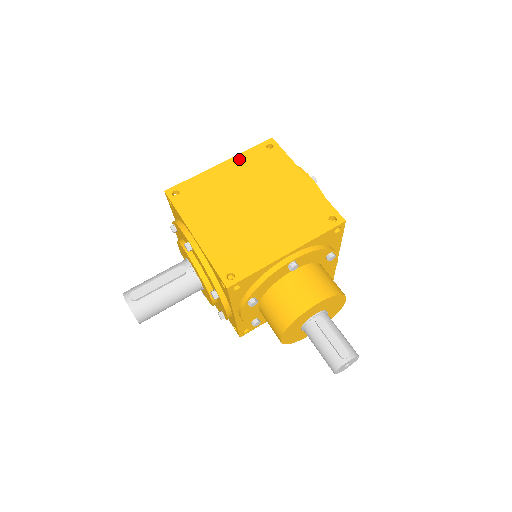
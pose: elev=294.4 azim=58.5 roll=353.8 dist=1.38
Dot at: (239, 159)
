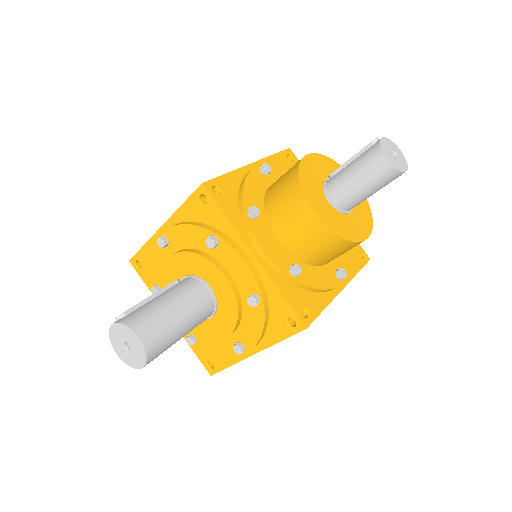
Dot at: occluded
